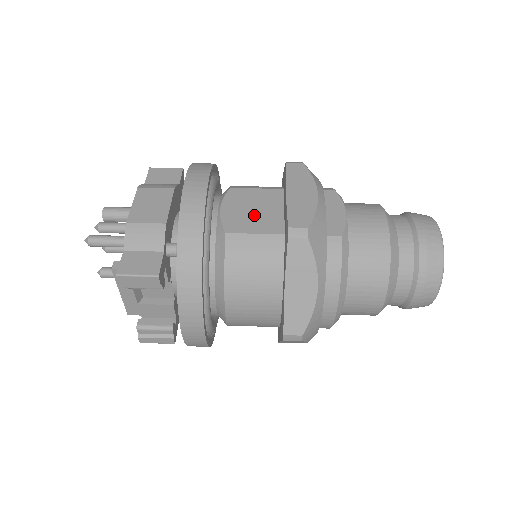
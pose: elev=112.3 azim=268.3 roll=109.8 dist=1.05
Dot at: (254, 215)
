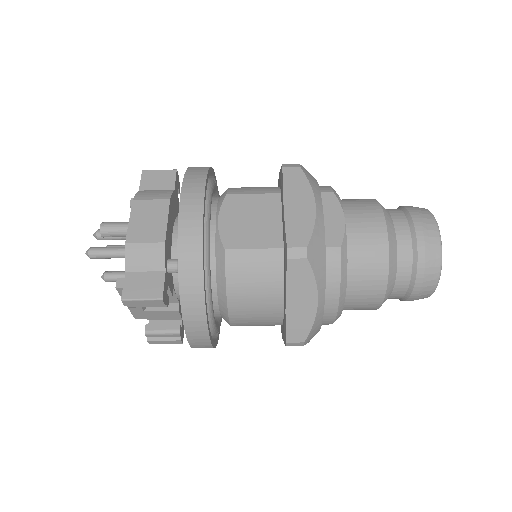
Dot at: (252, 227)
